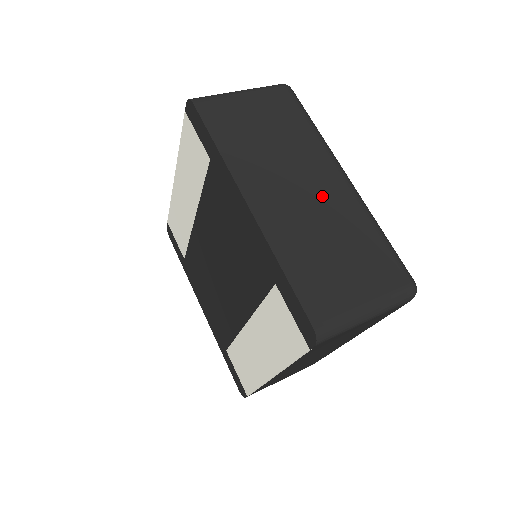
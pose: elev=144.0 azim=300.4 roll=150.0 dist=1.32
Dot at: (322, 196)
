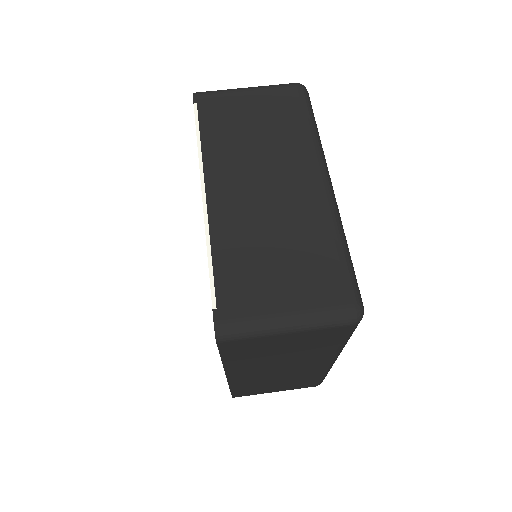
Dot at: (297, 370)
